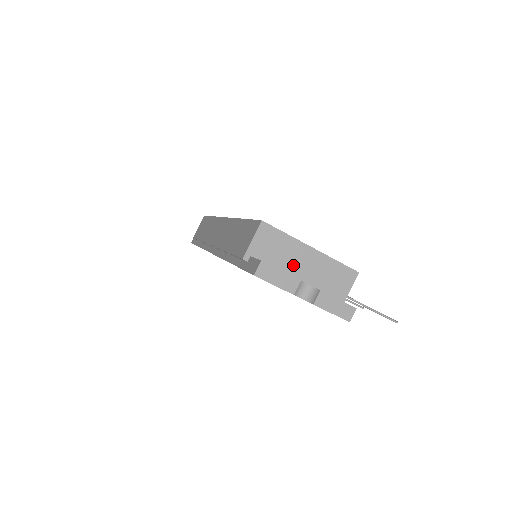
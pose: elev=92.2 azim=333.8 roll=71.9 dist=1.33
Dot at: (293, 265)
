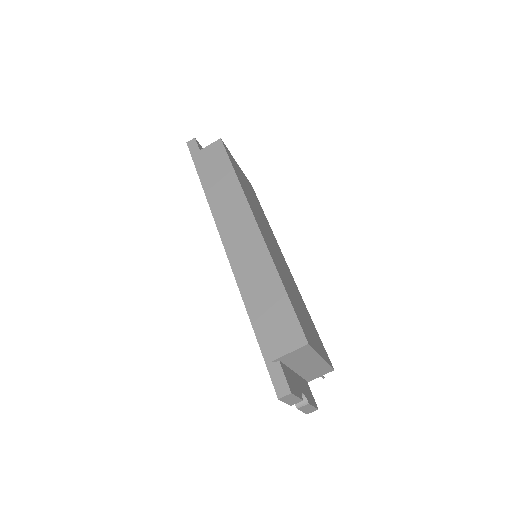
Dot at: (301, 365)
